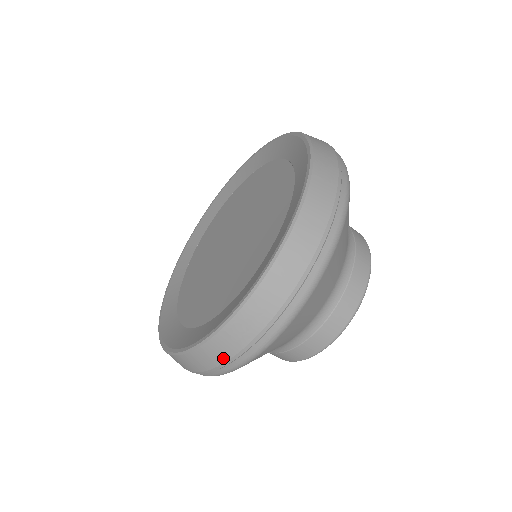
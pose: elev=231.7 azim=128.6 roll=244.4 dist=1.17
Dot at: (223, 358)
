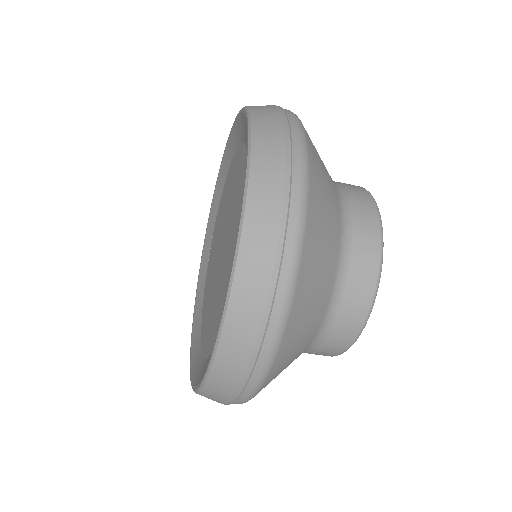
Dot at: (230, 392)
